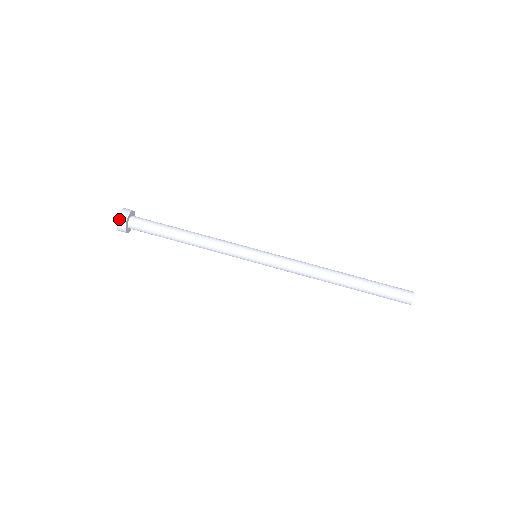
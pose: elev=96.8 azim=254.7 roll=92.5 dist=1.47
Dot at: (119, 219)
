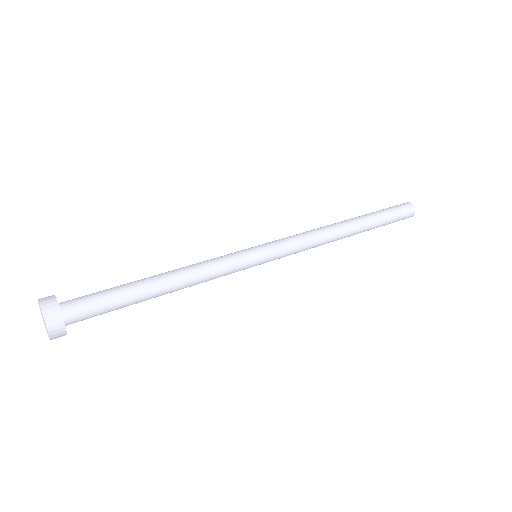
Dot at: (40, 299)
